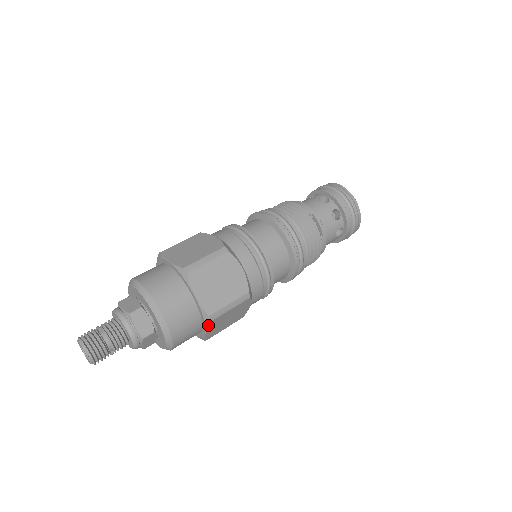
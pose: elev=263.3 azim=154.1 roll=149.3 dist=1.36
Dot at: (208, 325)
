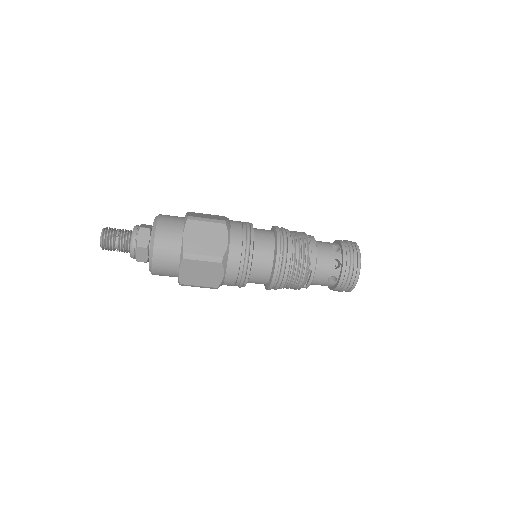
Dot at: (179, 284)
